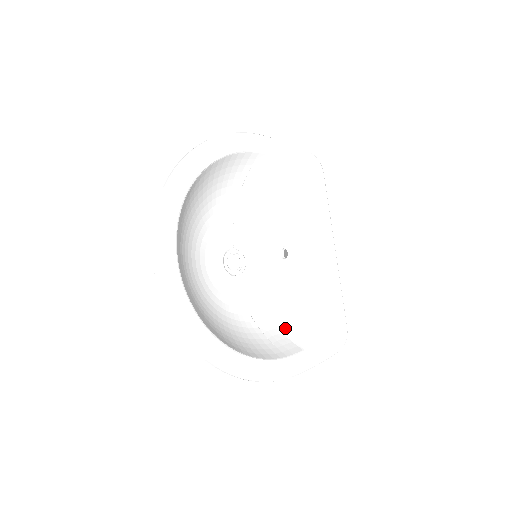
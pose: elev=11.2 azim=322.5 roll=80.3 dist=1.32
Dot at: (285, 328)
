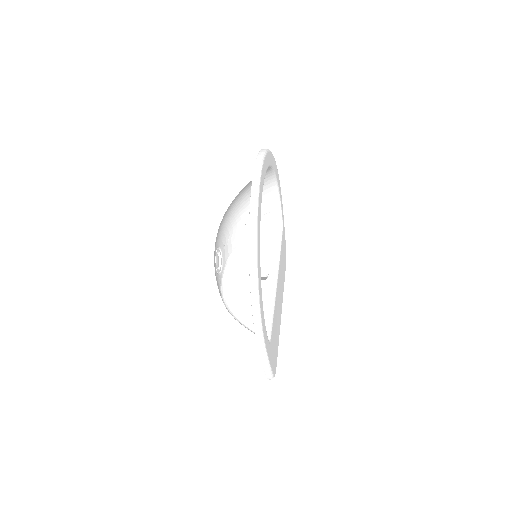
Dot at: (245, 325)
